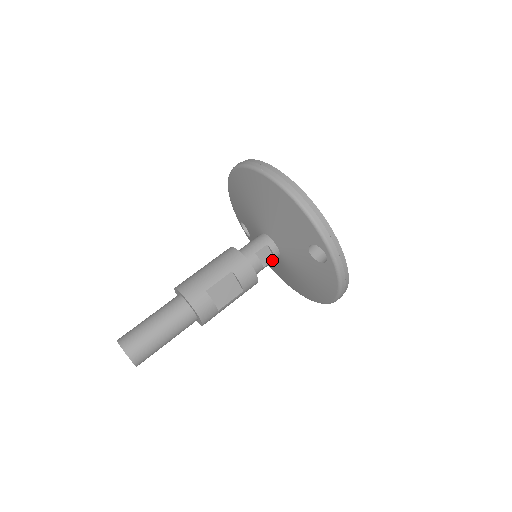
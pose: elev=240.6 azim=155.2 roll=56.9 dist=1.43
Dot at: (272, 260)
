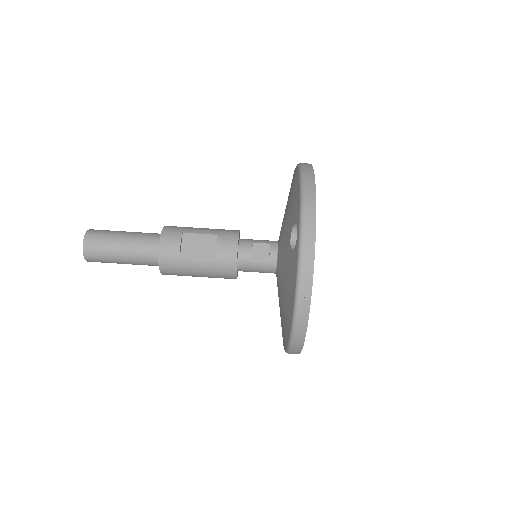
Dot at: (266, 263)
